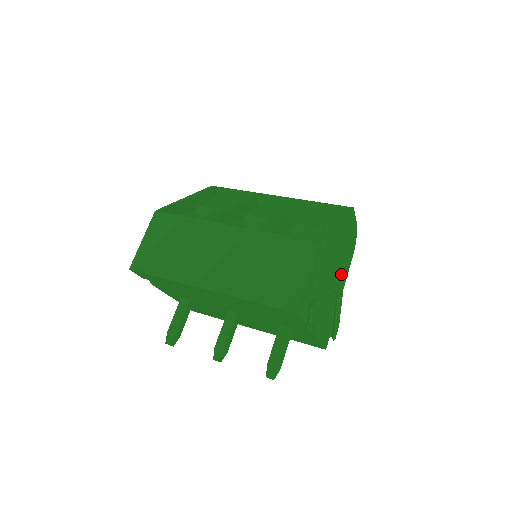
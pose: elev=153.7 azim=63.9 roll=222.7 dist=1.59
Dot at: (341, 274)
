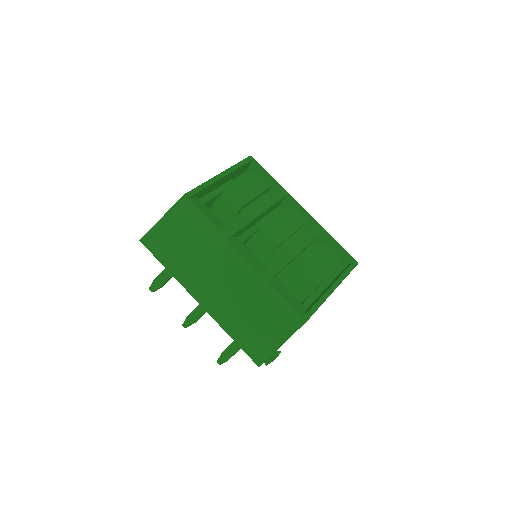
Dot at: occluded
